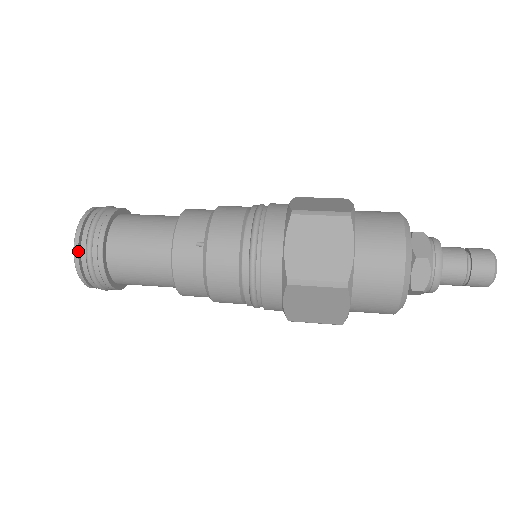
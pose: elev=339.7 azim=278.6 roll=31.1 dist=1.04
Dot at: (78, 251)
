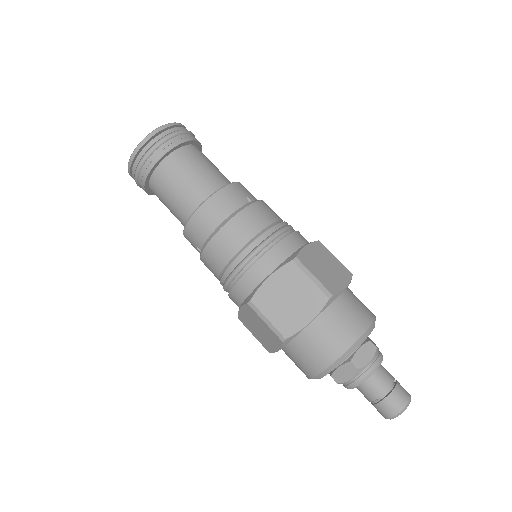
Dot at: (132, 177)
